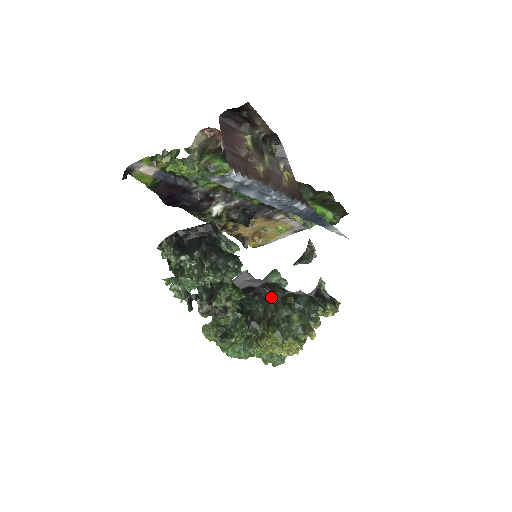
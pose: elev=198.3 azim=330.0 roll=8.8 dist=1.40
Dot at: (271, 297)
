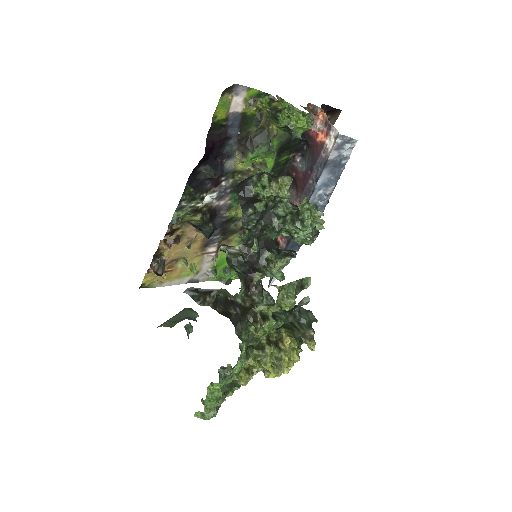
Dot at: occluded
